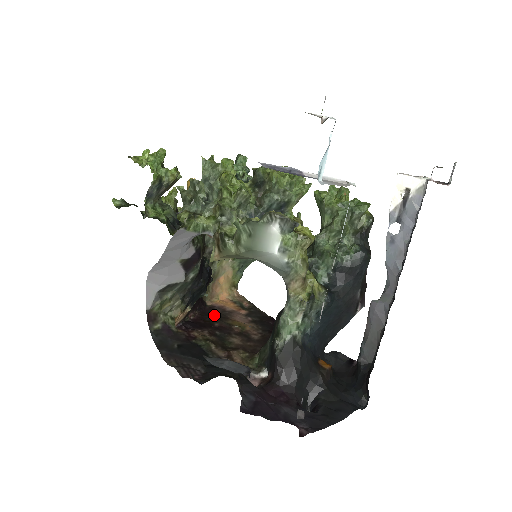
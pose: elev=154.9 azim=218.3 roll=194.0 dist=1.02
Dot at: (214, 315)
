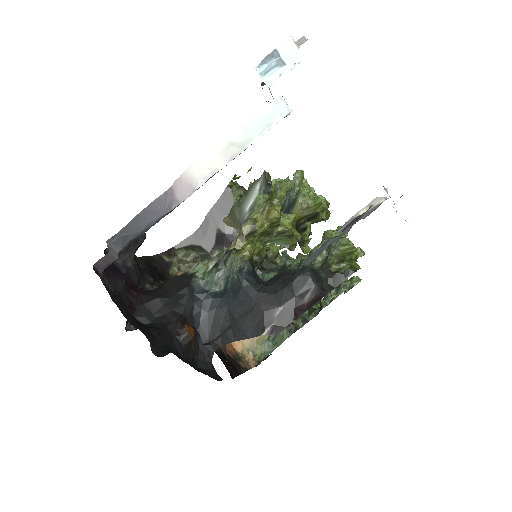
Dot at: occluded
